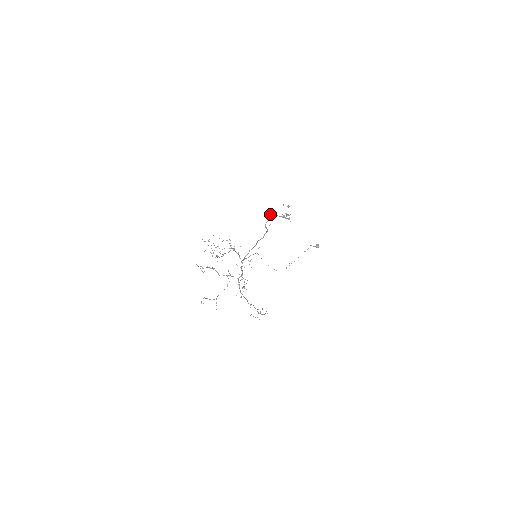
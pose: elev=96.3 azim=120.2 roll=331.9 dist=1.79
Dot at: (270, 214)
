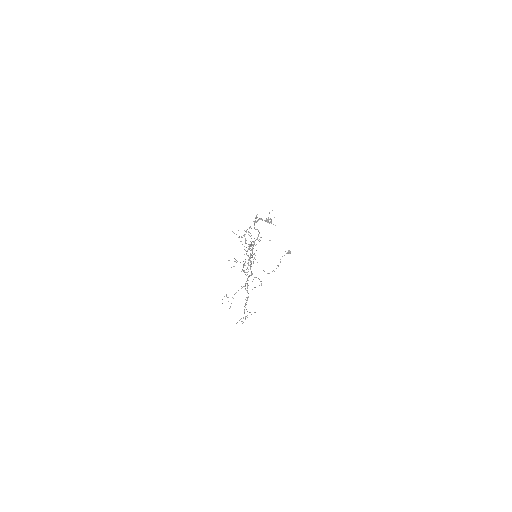
Dot at: occluded
